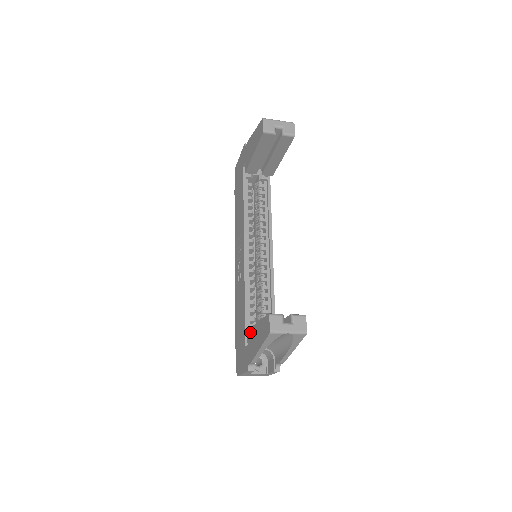
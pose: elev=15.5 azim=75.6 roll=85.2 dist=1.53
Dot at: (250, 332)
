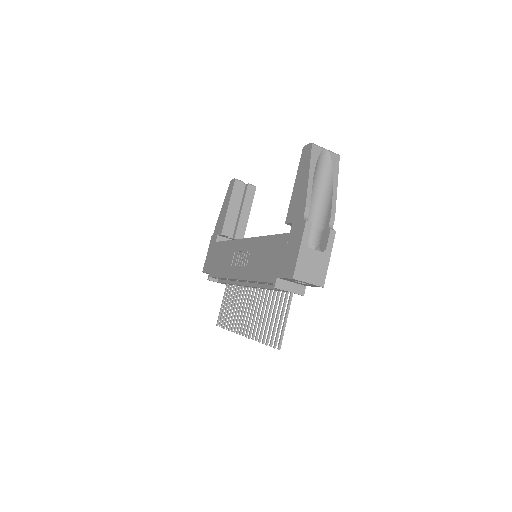
Dot at: (289, 210)
